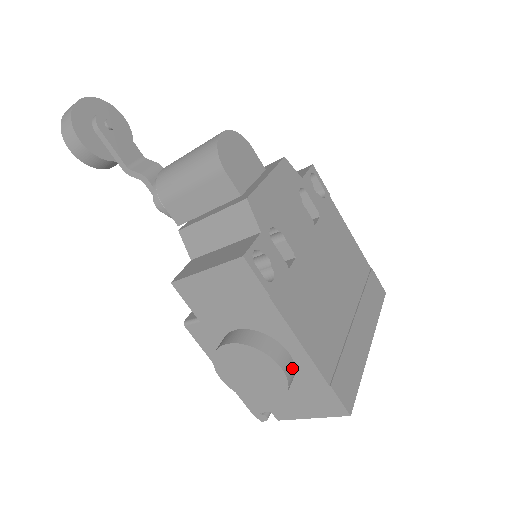
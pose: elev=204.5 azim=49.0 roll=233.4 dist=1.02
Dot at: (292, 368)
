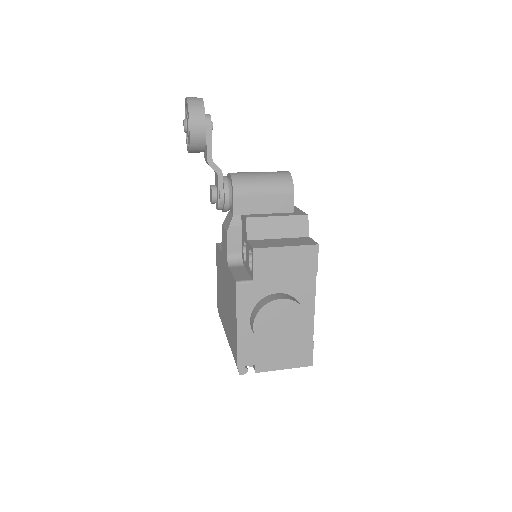
Dot at: occluded
